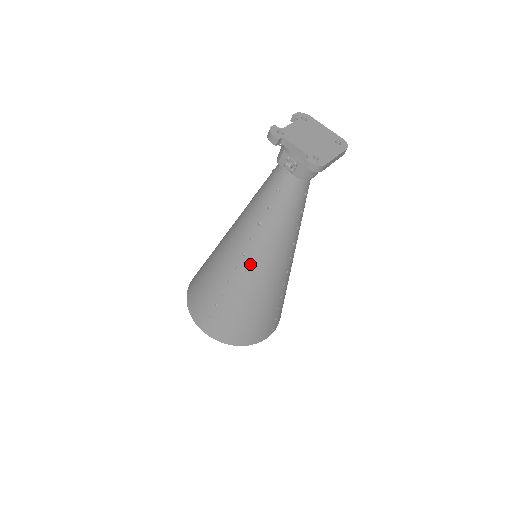
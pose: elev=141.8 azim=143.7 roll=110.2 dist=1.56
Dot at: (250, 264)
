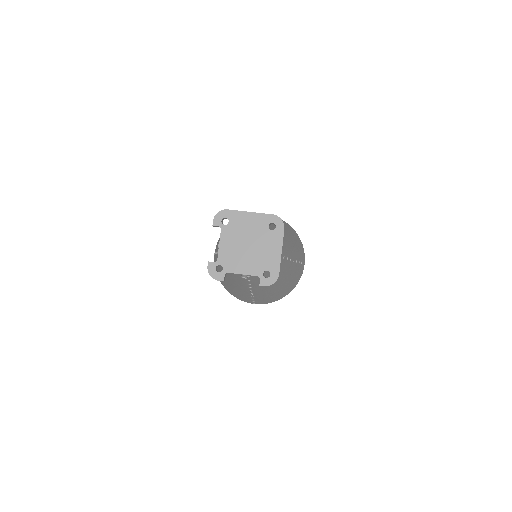
Dot at: (260, 288)
